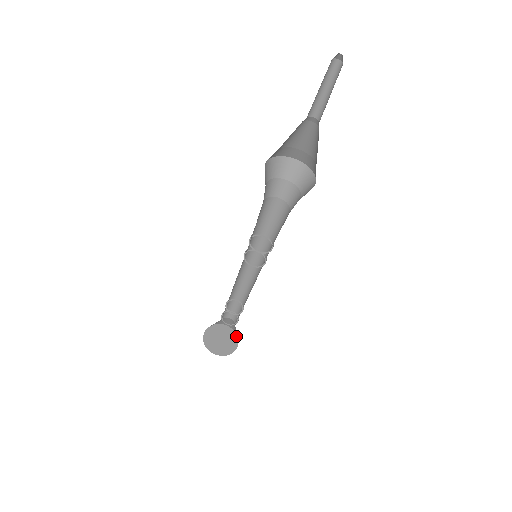
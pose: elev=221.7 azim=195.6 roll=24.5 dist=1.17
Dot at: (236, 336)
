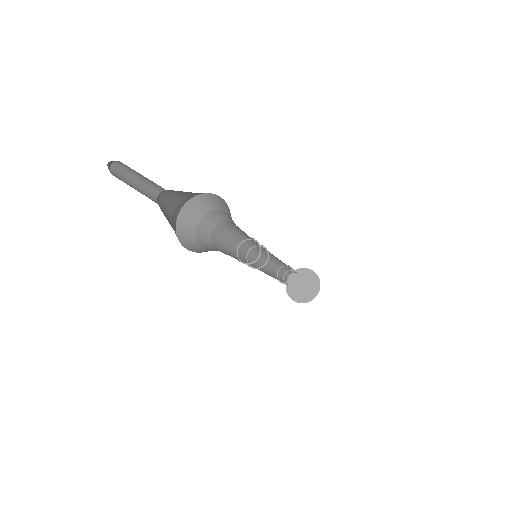
Dot at: (319, 287)
